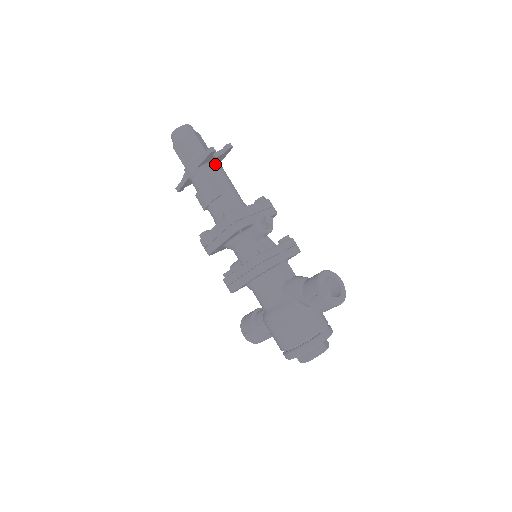
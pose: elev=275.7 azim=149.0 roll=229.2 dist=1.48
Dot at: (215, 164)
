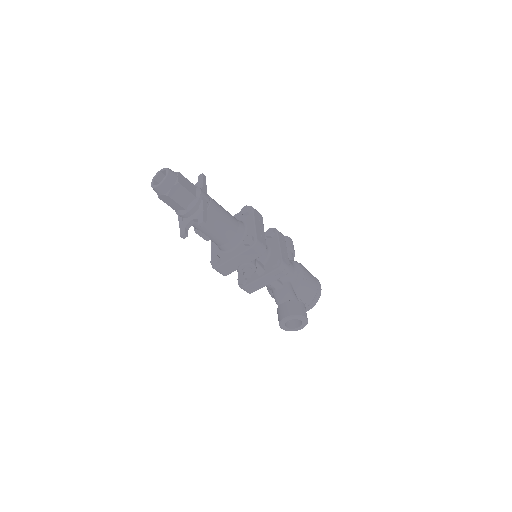
Dot at: occluded
